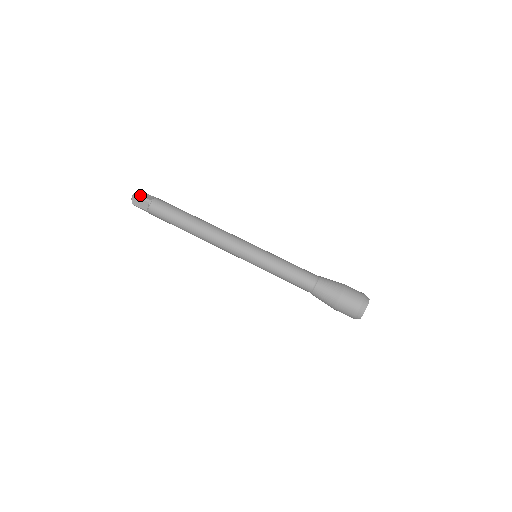
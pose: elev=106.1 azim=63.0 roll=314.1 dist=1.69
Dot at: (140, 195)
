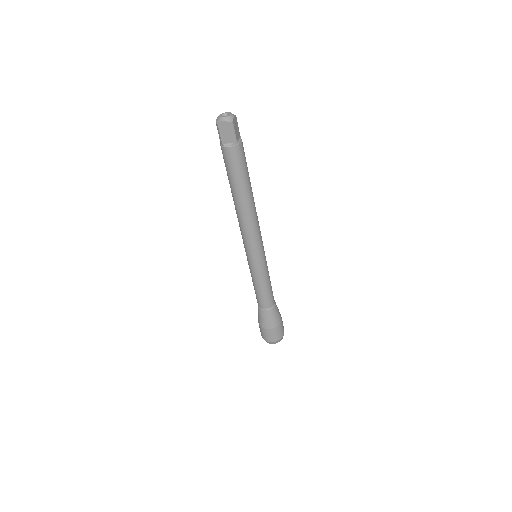
Dot at: (219, 129)
